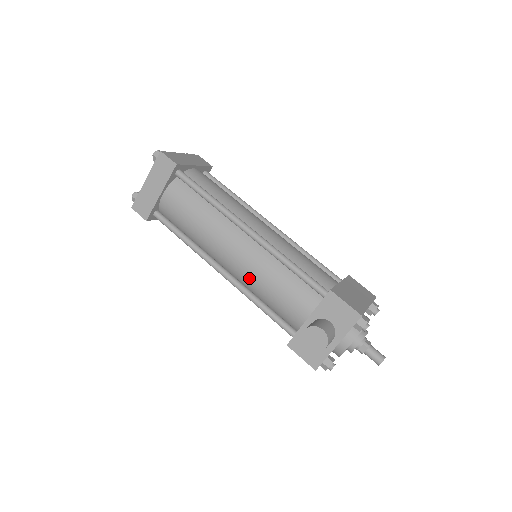
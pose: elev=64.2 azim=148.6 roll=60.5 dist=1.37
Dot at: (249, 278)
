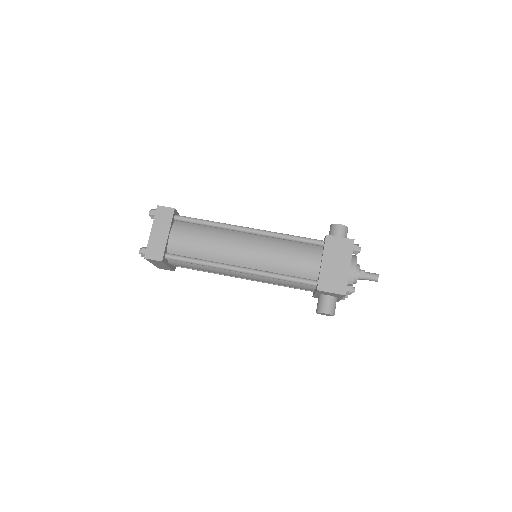
Dot at: occluded
